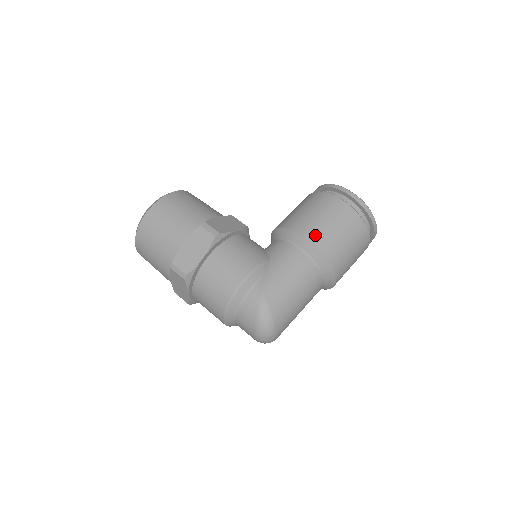
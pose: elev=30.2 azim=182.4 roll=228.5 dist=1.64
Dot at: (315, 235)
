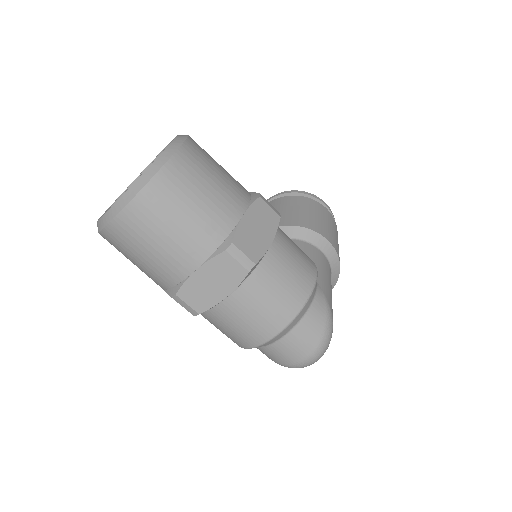
Dot at: (333, 241)
